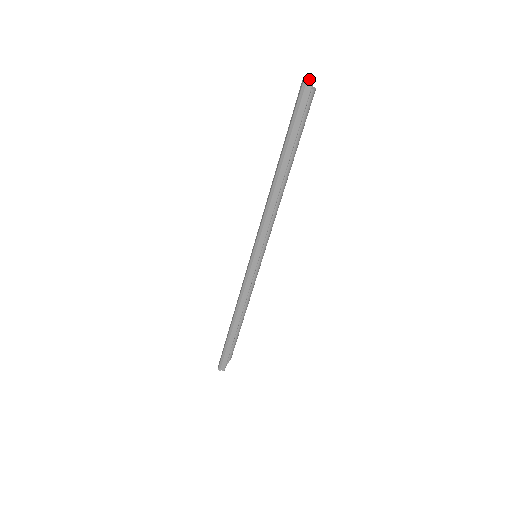
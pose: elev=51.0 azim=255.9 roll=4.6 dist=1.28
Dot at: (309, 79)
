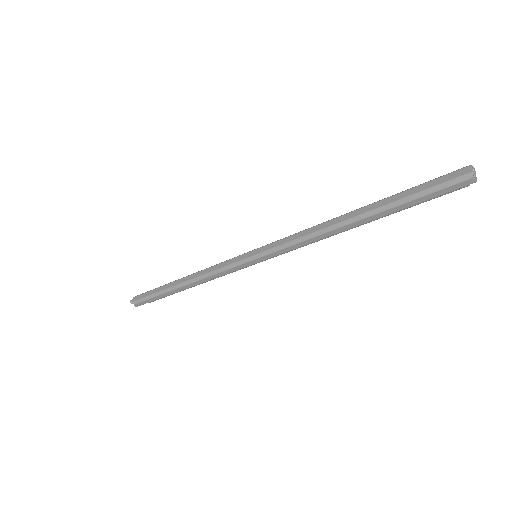
Dot at: occluded
